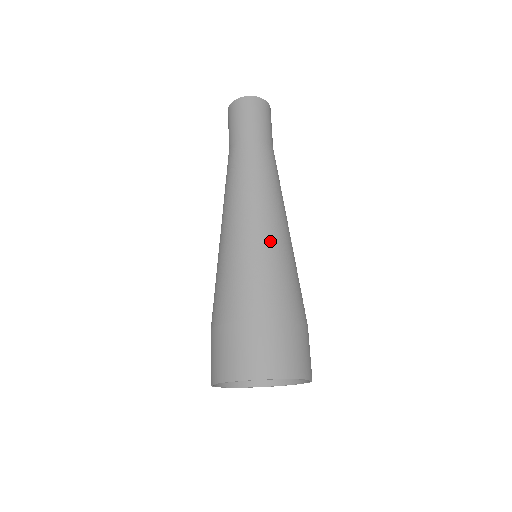
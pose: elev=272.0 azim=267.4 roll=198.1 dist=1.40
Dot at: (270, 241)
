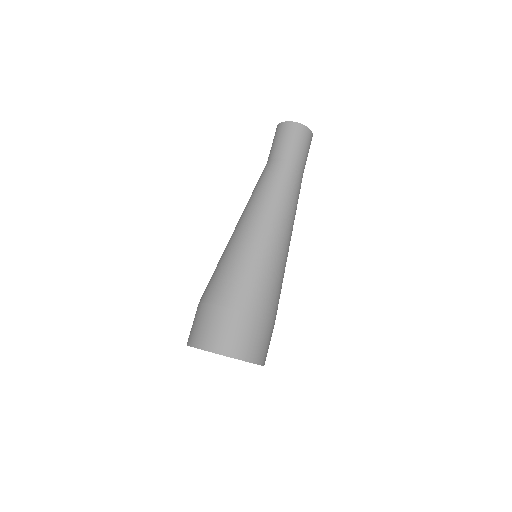
Dot at: (281, 257)
